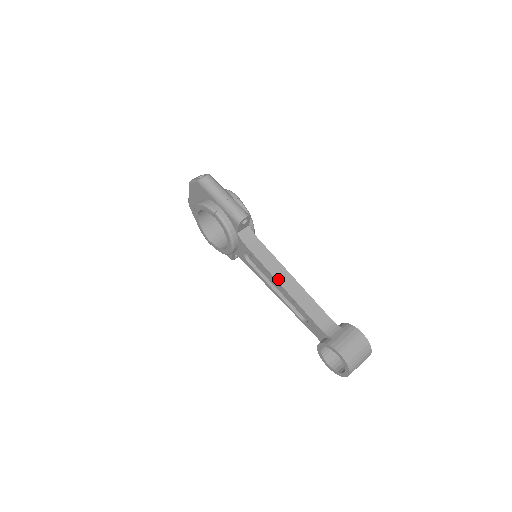
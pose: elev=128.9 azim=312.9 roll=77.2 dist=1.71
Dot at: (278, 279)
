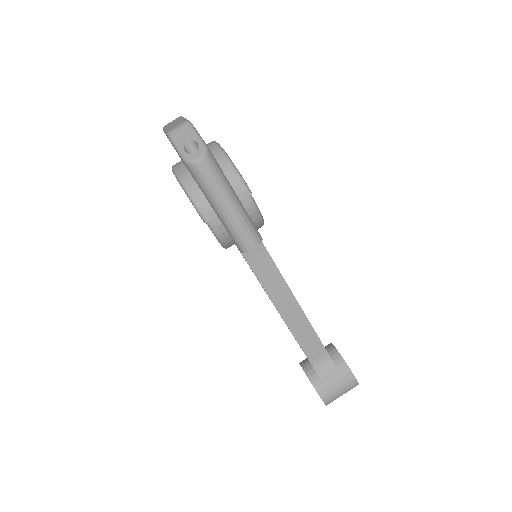
Dot at: (278, 306)
